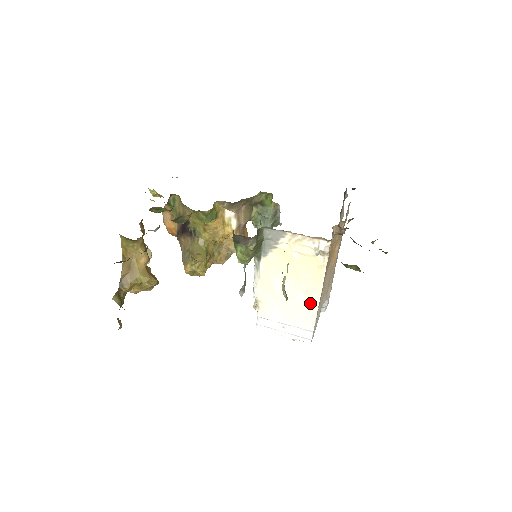
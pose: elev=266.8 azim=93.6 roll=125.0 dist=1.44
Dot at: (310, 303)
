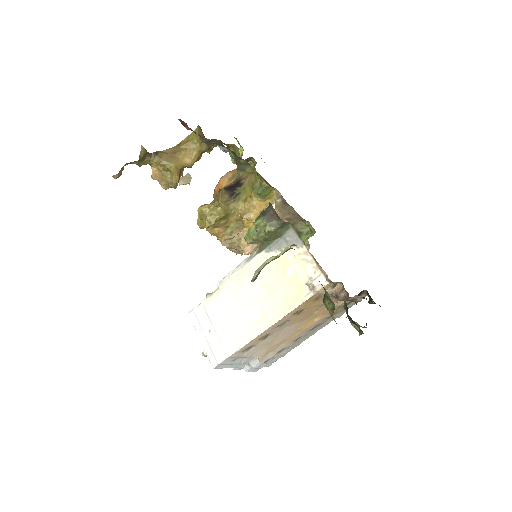
Dot at: (255, 327)
